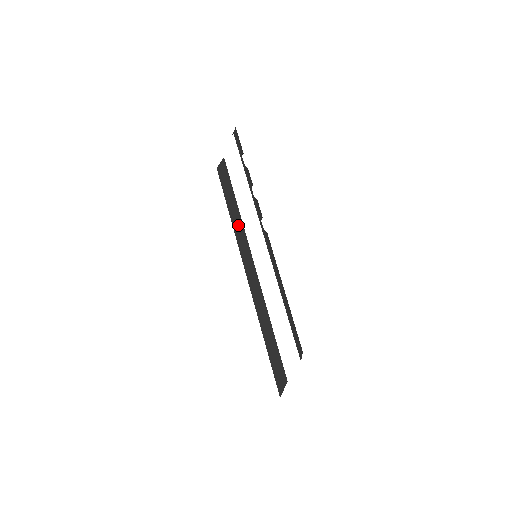
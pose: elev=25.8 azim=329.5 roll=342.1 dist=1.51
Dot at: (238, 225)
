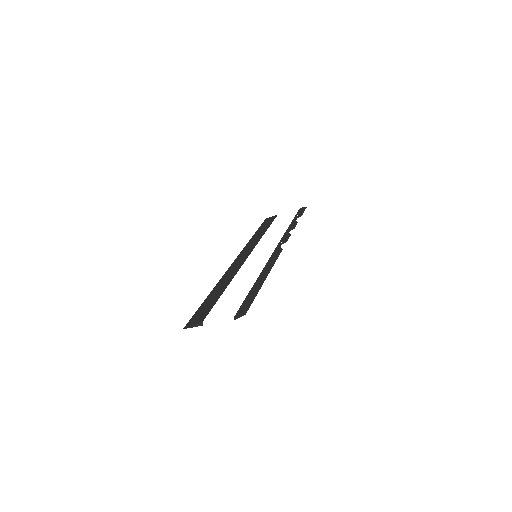
Dot at: (255, 240)
